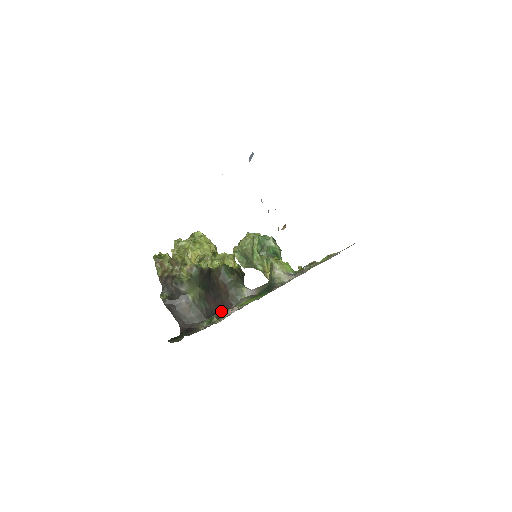
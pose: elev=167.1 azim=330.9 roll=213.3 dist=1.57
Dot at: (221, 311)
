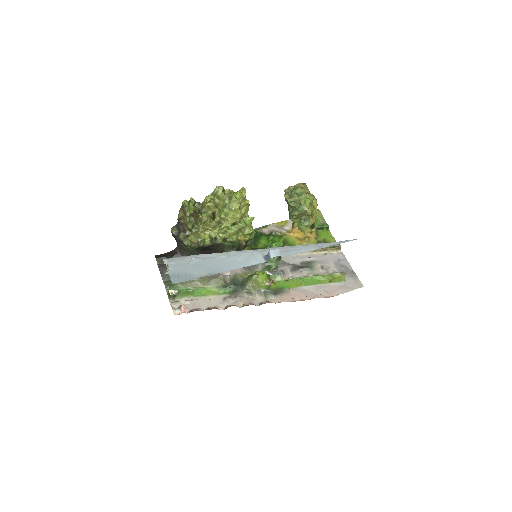
Dot at: occluded
